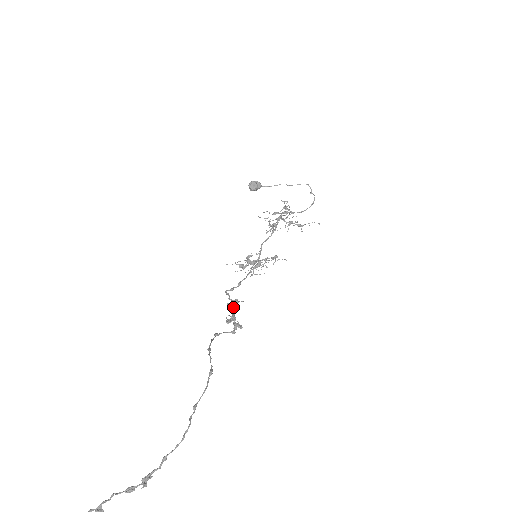
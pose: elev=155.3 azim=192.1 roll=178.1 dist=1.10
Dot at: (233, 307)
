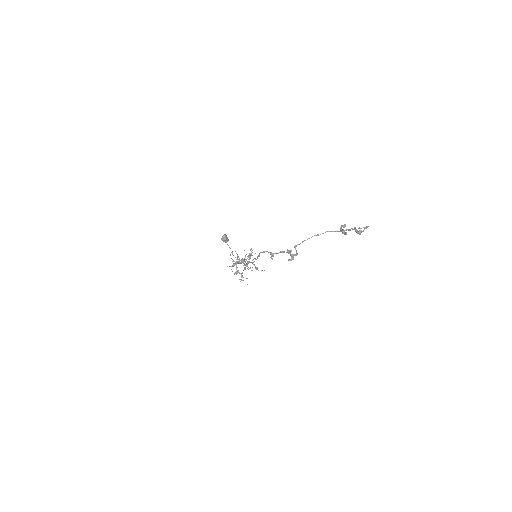
Dot at: (282, 251)
